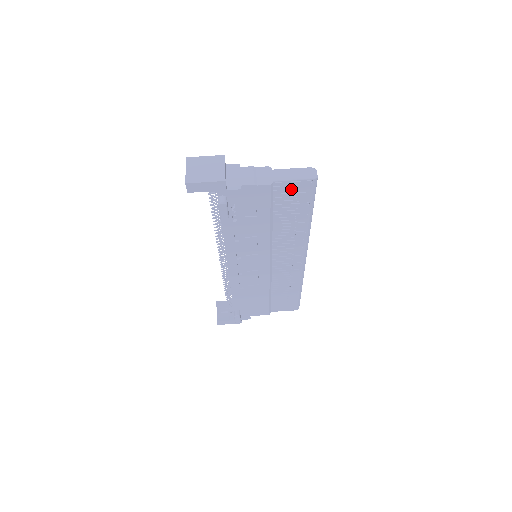
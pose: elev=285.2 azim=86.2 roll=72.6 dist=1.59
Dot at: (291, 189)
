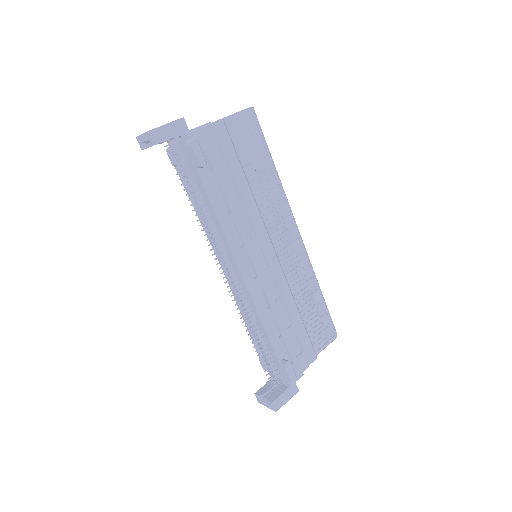
Dot at: (240, 125)
